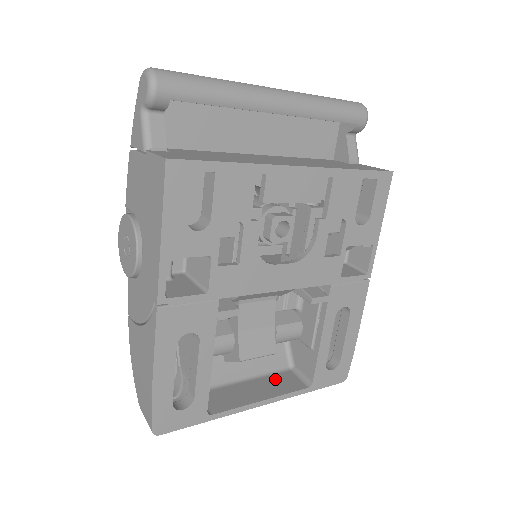
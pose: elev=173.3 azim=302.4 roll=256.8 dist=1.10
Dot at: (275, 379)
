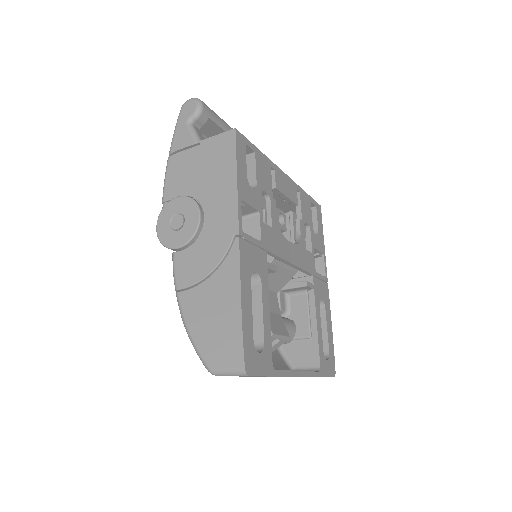
Dot at: occluded
